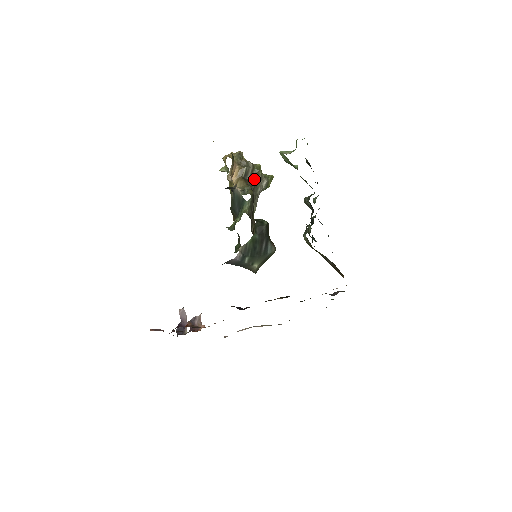
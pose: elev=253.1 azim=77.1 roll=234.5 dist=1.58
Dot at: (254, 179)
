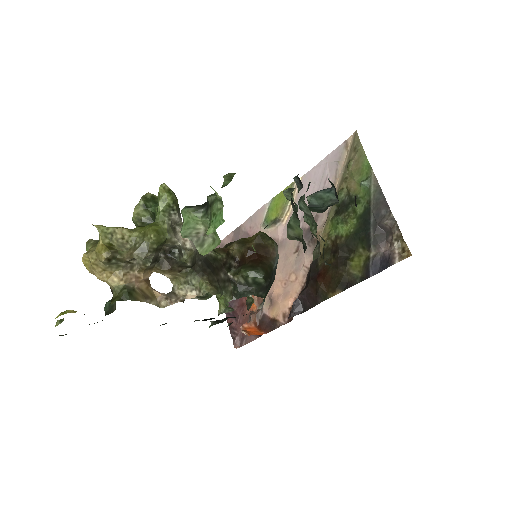
Dot at: (170, 248)
